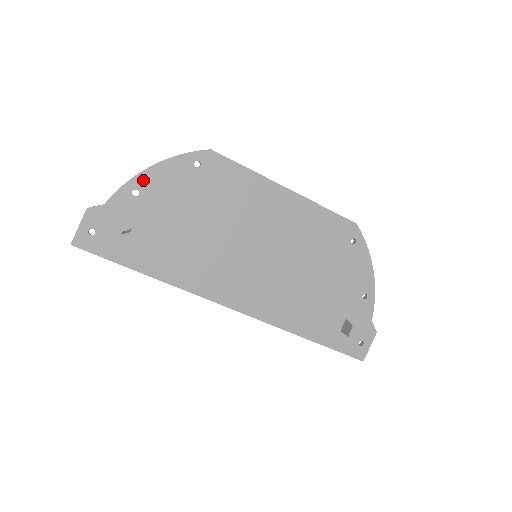
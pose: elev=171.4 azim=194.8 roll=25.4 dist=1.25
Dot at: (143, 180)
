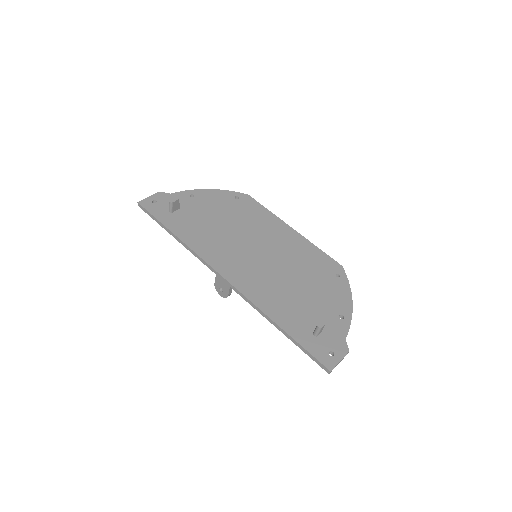
Dot at: (200, 193)
